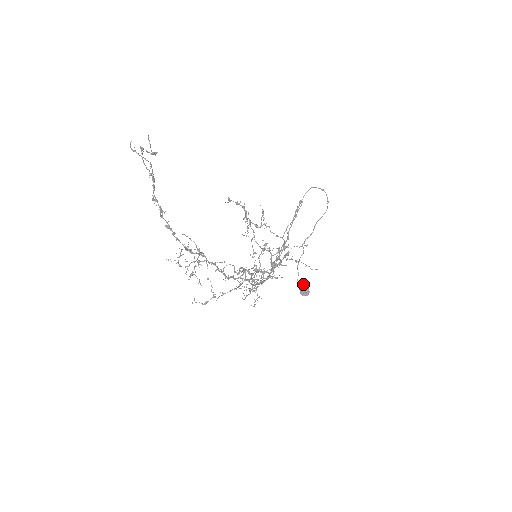
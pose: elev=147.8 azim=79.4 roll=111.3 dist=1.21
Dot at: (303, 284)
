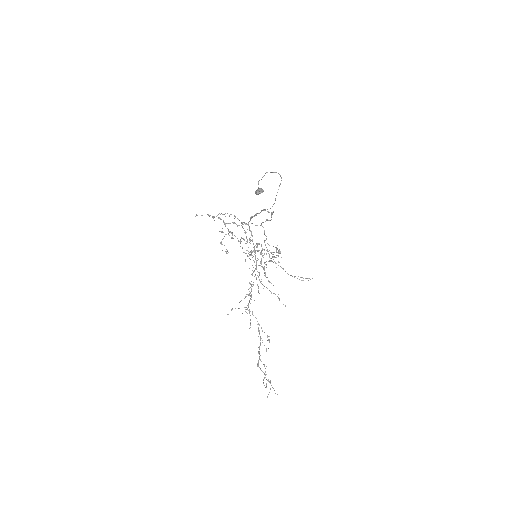
Dot at: (259, 193)
